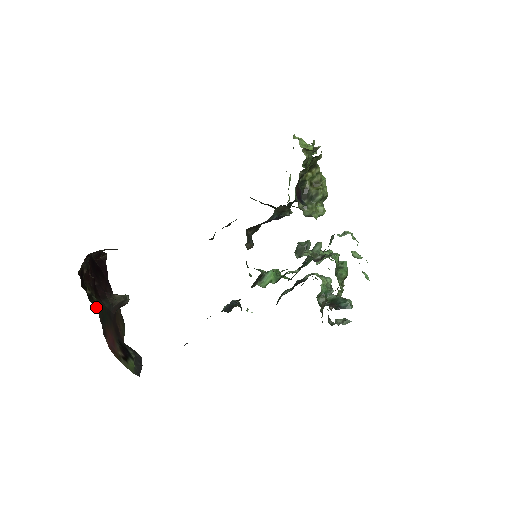
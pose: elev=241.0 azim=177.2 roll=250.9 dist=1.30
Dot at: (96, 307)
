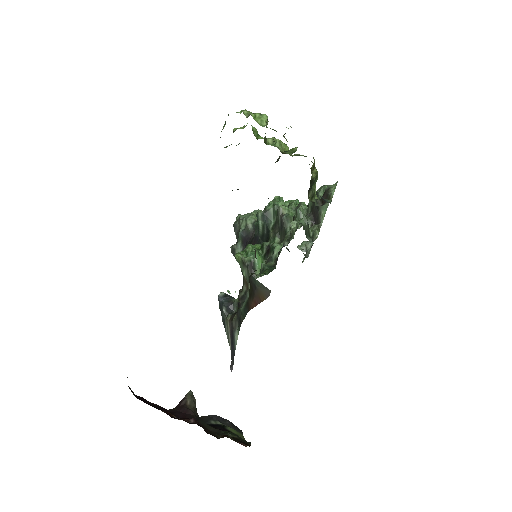
Dot at: (243, 440)
